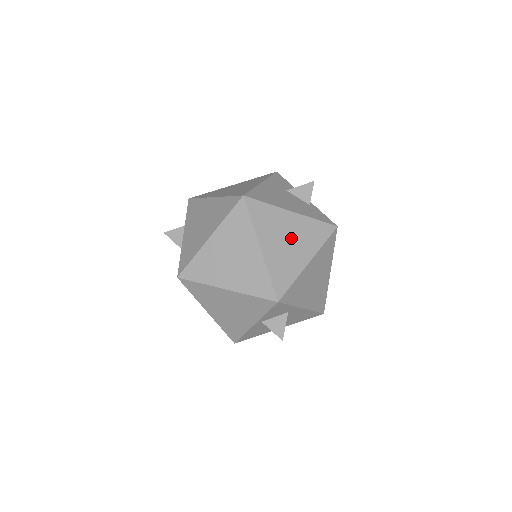
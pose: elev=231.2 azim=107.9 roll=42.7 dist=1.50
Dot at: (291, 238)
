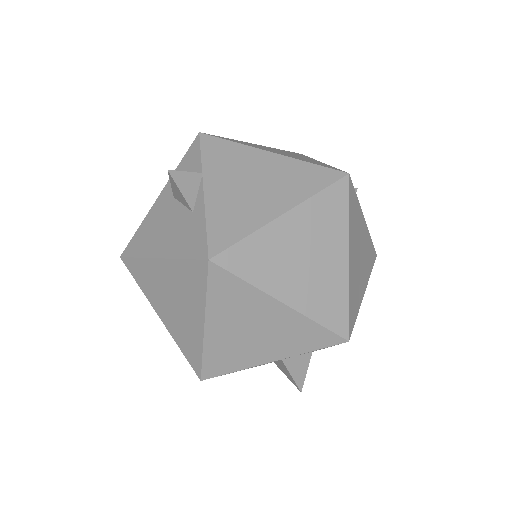
Dot at: (361, 254)
